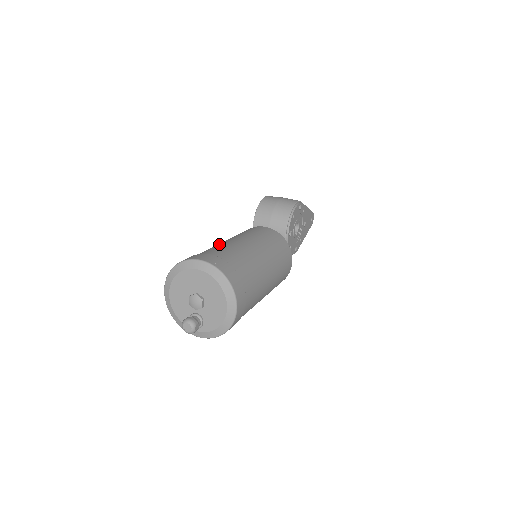
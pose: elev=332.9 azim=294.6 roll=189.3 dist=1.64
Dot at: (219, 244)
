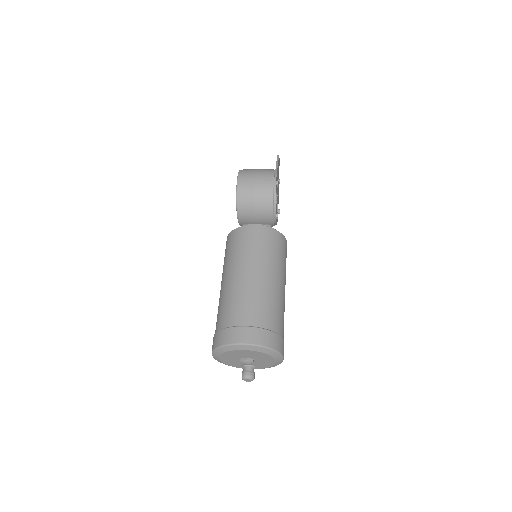
Dot at: (236, 291)
